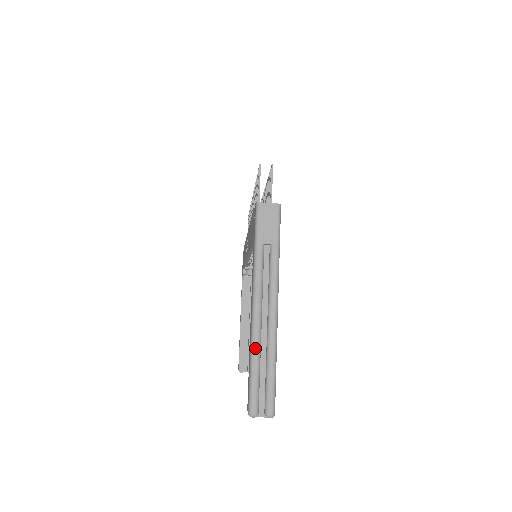
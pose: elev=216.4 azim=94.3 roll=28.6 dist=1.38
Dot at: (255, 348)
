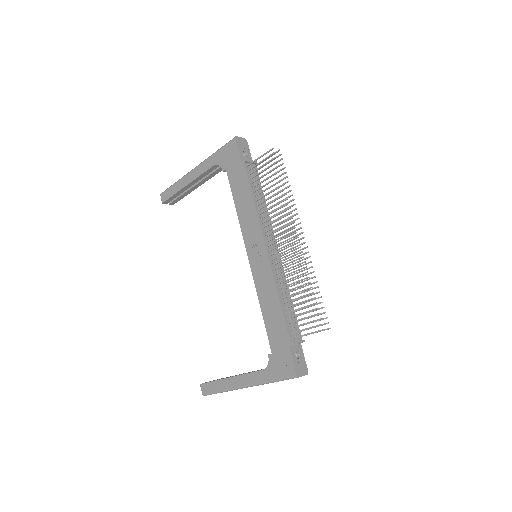
Dot at: occluded
